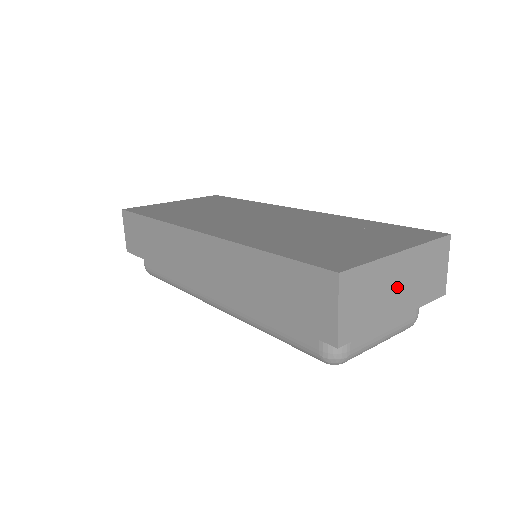
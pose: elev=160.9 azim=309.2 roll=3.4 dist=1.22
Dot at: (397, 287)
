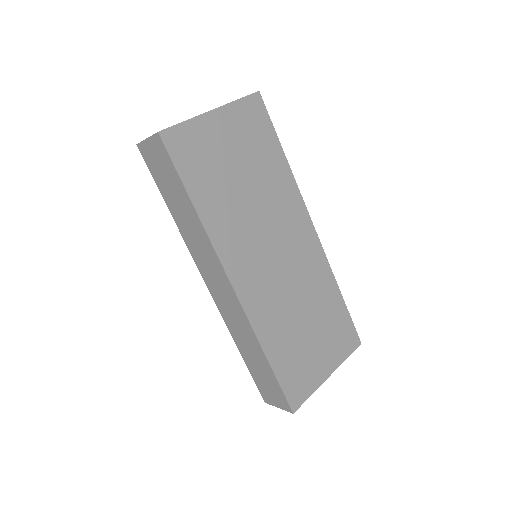
Dot at: occluded
